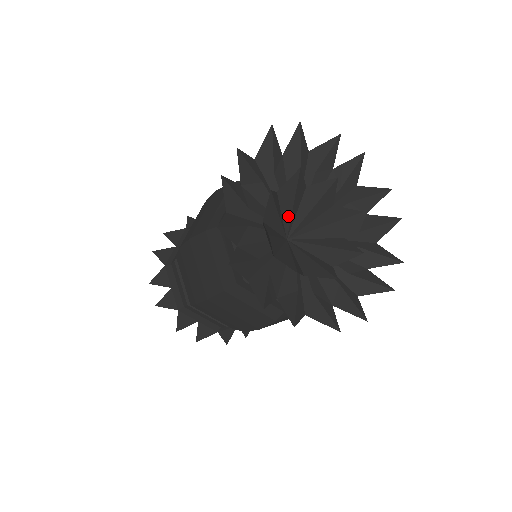
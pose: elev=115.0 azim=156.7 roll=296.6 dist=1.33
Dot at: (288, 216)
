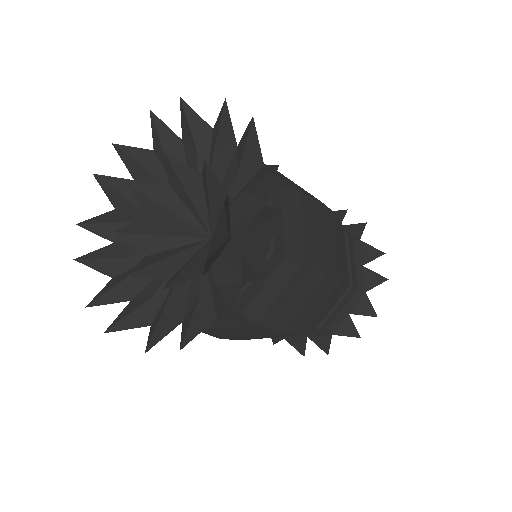
Dot at: (182, 222)
